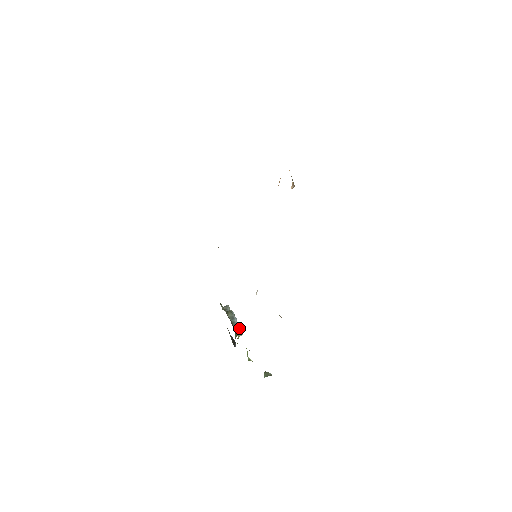
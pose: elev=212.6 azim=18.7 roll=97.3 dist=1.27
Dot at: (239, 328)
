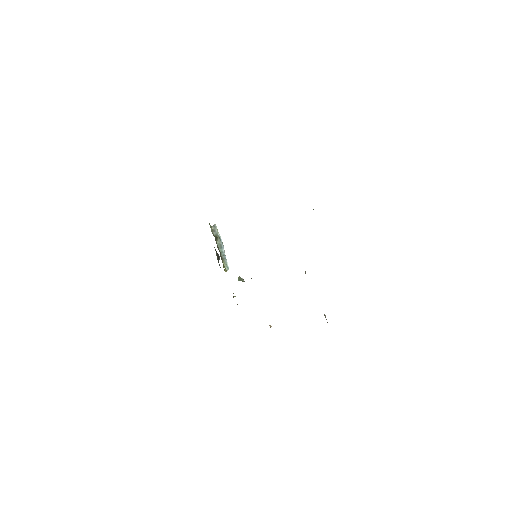
Dot at: (226, 261)
